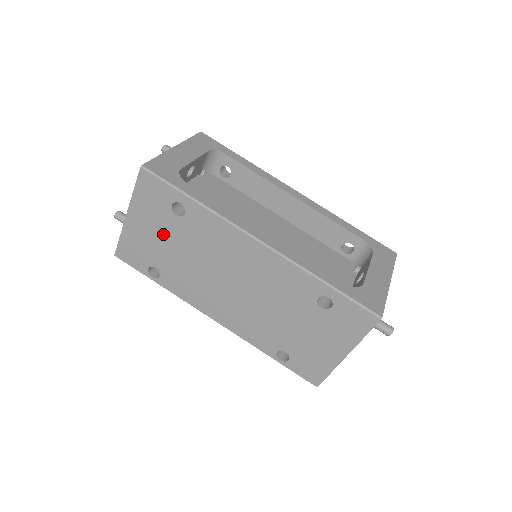
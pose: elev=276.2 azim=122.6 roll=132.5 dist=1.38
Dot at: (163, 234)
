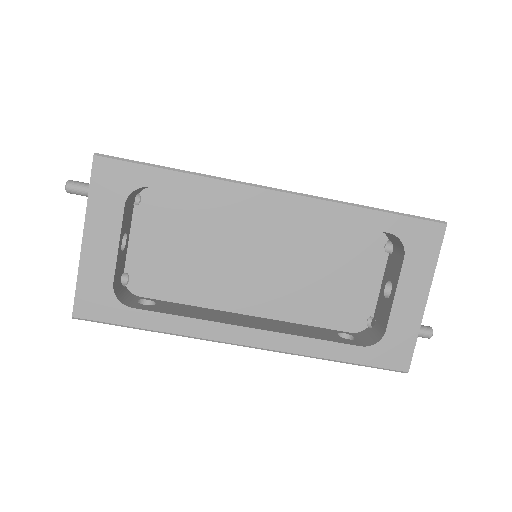
Dot at: occluded
